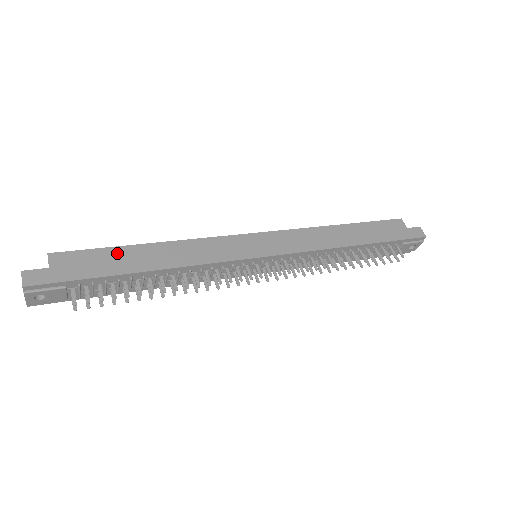
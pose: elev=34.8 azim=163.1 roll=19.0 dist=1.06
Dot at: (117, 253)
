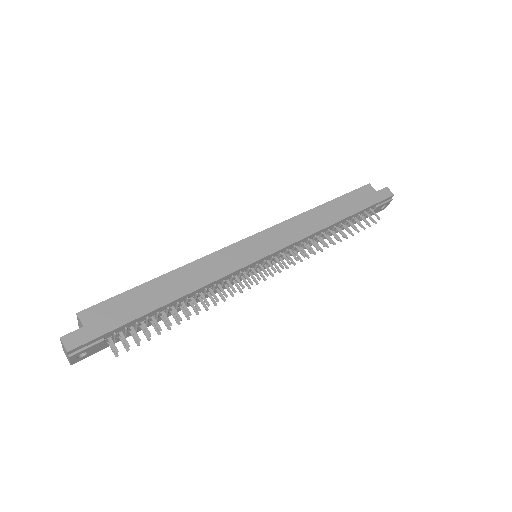
Dot at: (138, 293)
